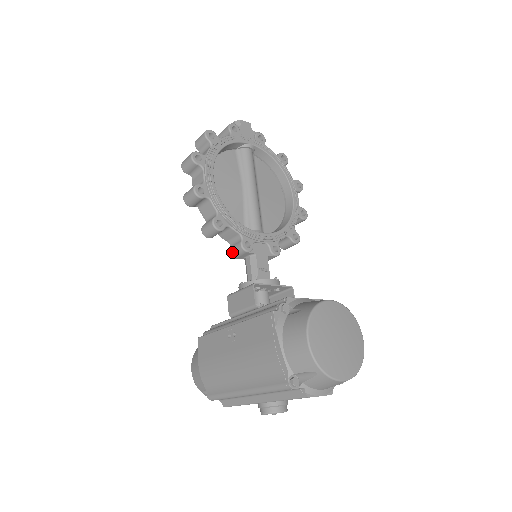
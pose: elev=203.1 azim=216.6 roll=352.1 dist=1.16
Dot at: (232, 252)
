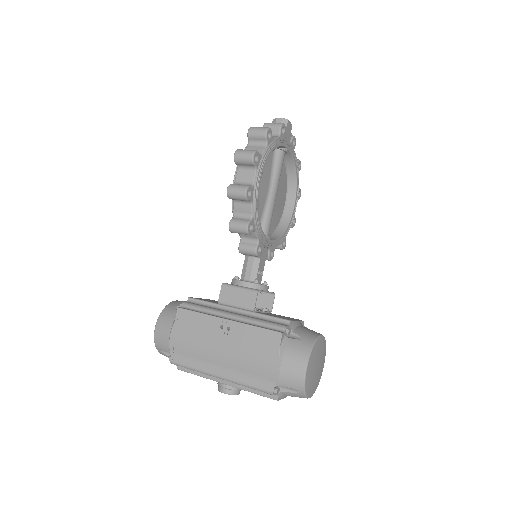
Dot at: (242, 249)
